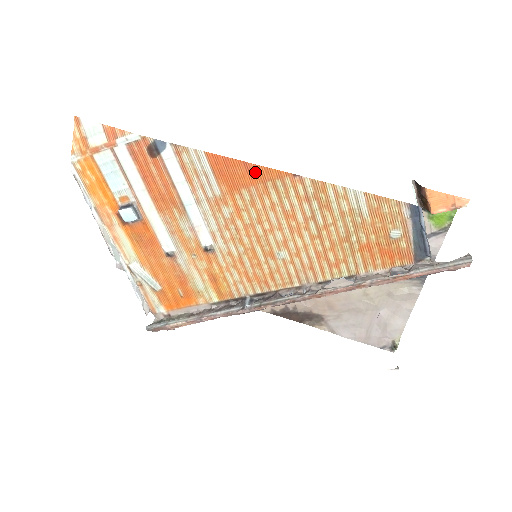
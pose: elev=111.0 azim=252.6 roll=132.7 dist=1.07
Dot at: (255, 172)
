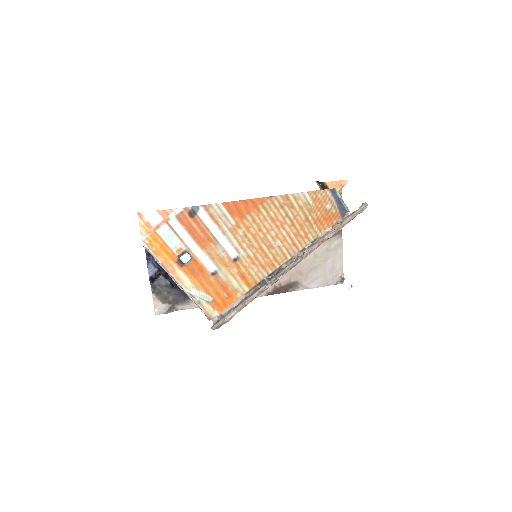
Dot at: (251, 203)
